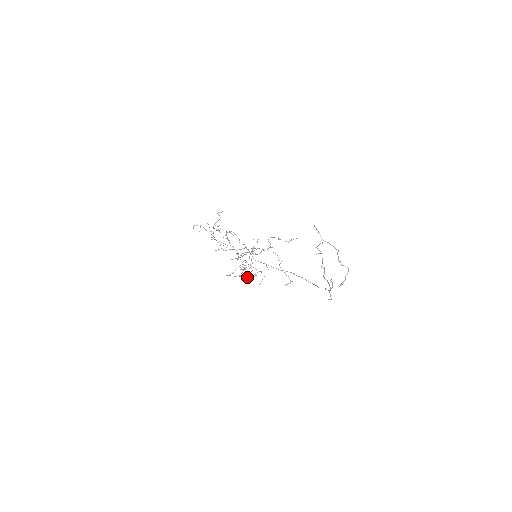
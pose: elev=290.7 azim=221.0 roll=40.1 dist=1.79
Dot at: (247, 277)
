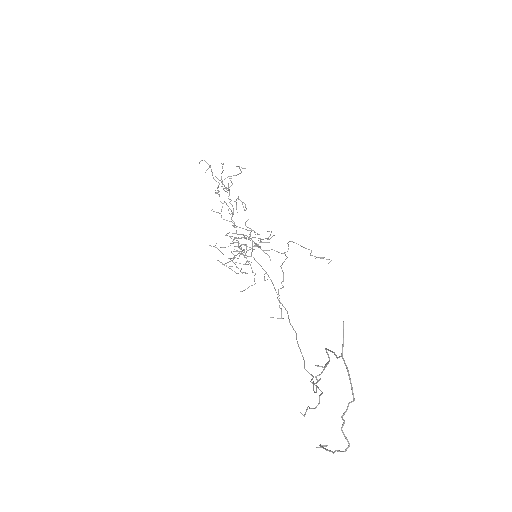
Dot at: occluded
